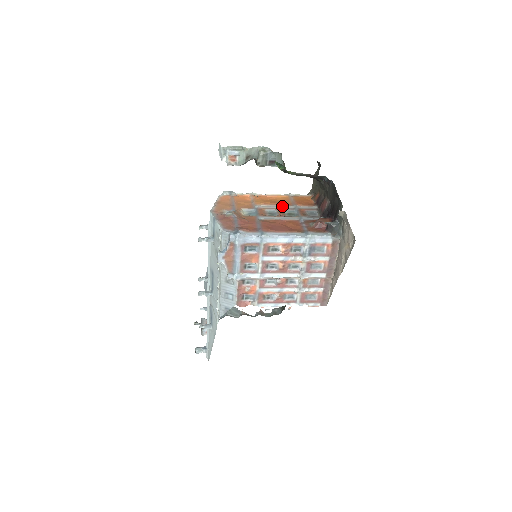
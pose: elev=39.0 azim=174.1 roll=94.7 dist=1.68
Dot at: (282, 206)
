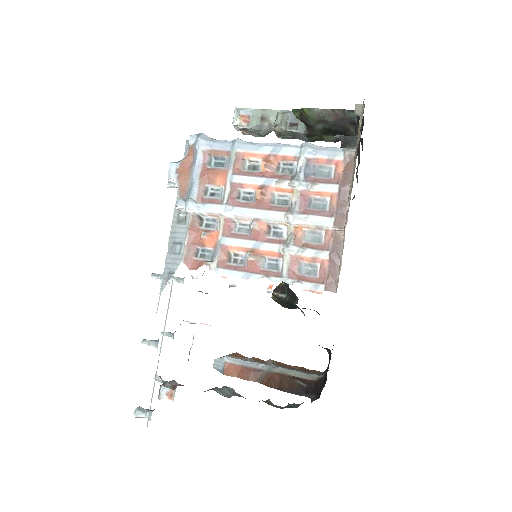
Dot at: occluded
